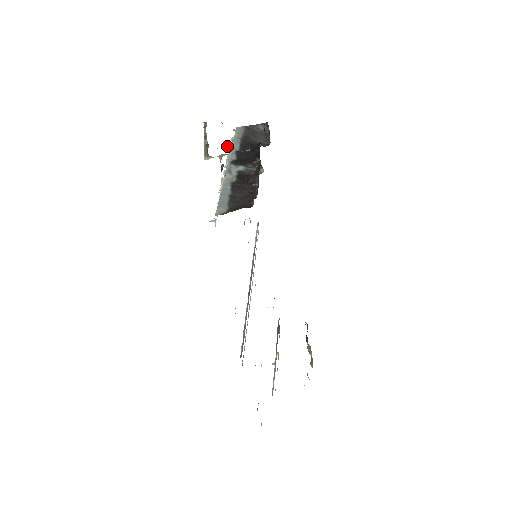
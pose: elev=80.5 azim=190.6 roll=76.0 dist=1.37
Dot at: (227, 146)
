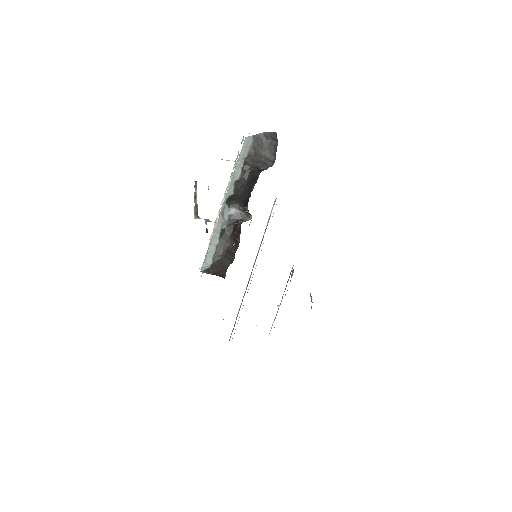
Dot at: (234, 161)
